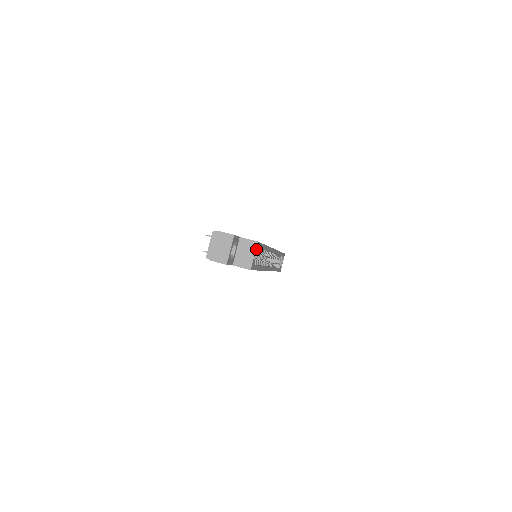
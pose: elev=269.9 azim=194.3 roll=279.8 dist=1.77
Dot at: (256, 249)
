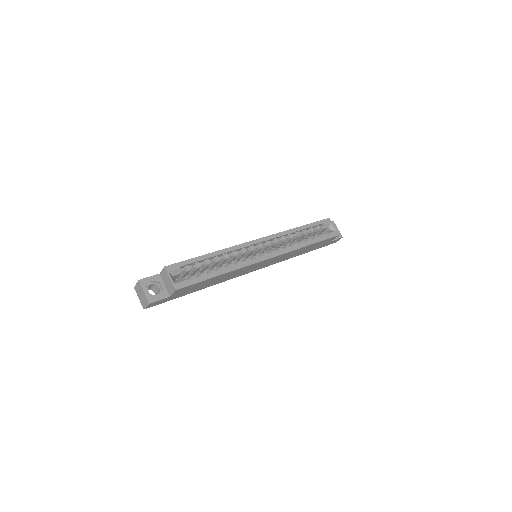
Dot at: (172, 272)
